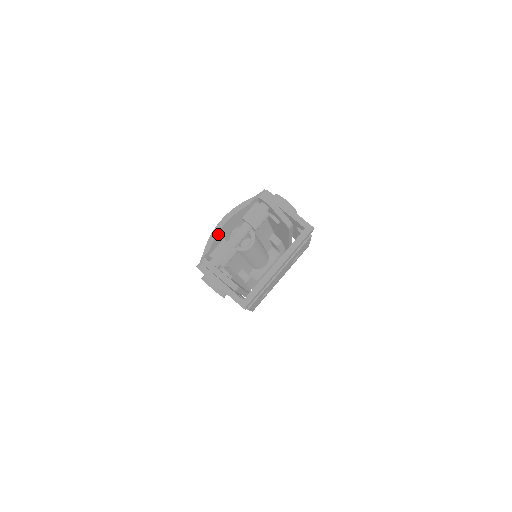
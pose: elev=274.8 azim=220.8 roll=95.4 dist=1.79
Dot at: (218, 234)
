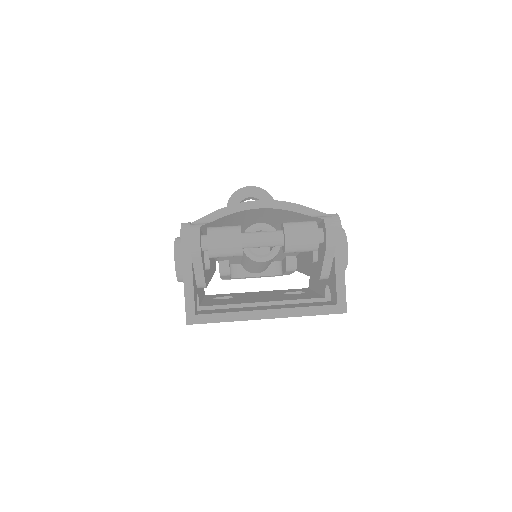
Dot at: (240, 211)
